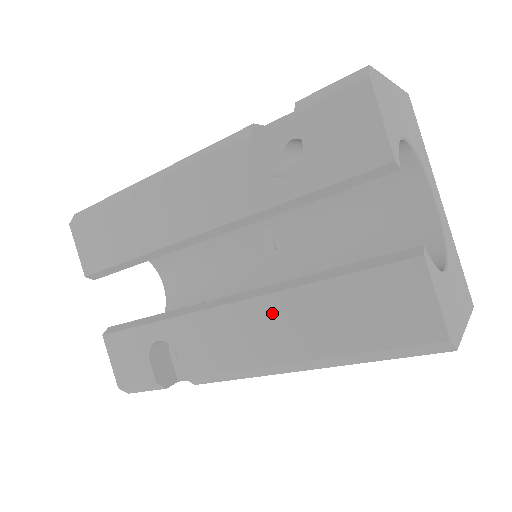
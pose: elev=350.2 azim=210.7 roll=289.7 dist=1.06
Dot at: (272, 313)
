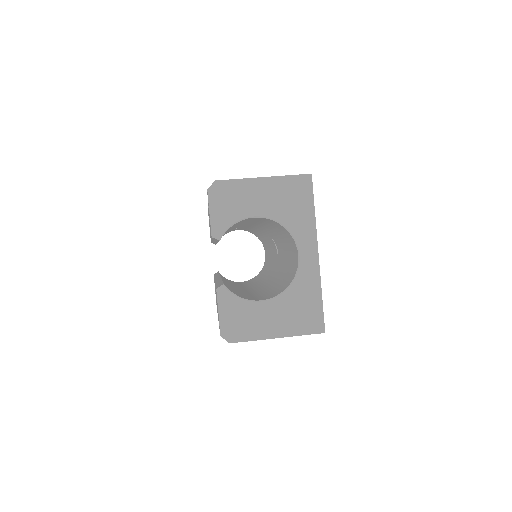
Dot at: occluded
